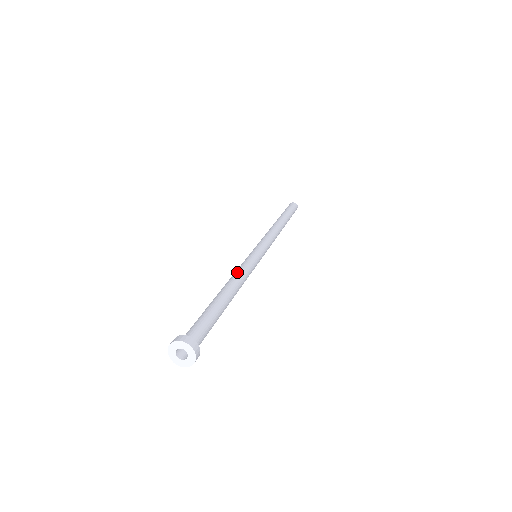
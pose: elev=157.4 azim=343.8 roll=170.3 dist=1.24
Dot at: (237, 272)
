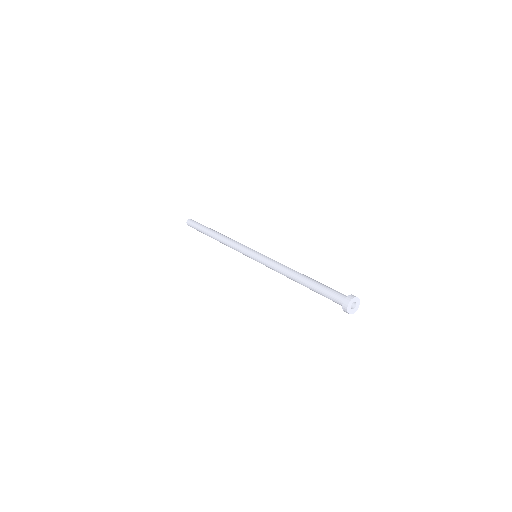
Dot at: (282, 265)
